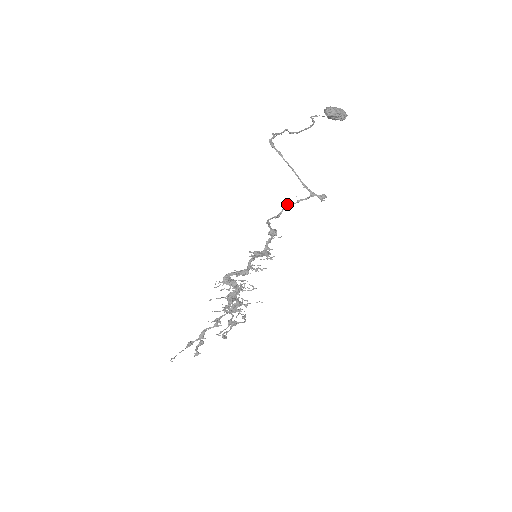
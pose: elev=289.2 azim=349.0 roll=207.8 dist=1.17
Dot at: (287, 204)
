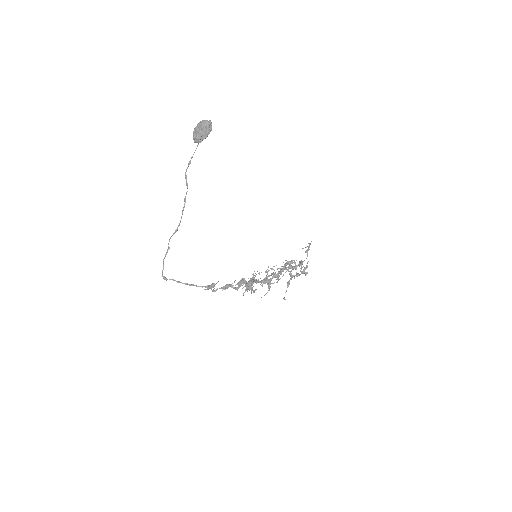
Dot at: occluded
